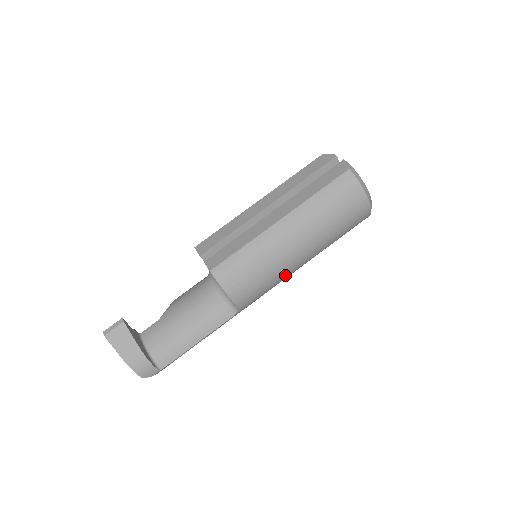
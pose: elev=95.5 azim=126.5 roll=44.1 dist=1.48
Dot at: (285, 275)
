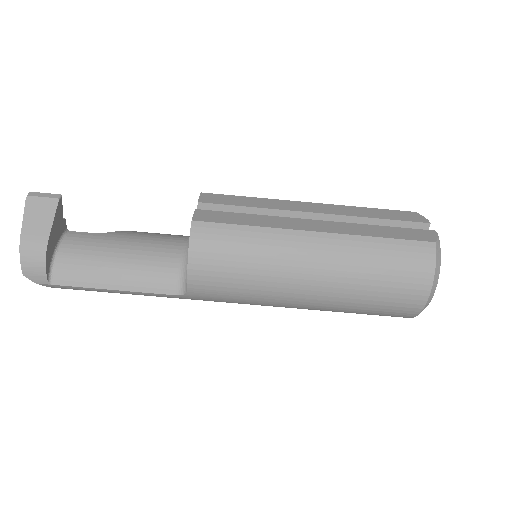
Dot at: (269, 299)
